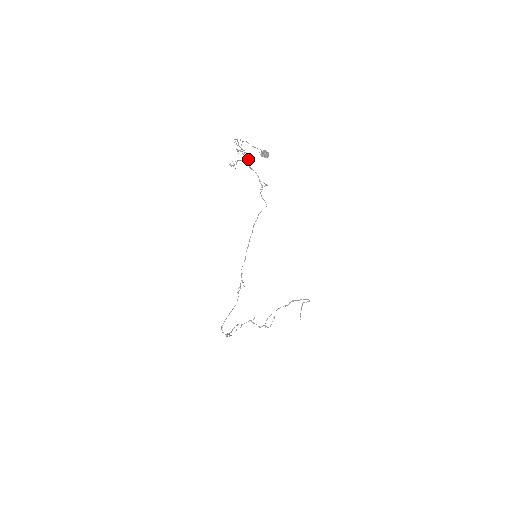
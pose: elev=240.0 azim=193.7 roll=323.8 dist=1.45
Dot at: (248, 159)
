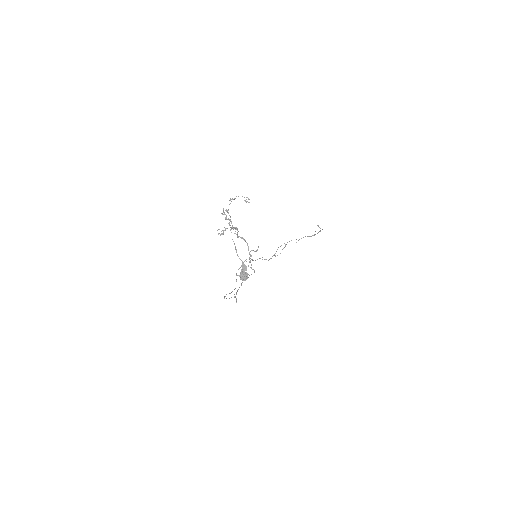
Dot at: occluded
